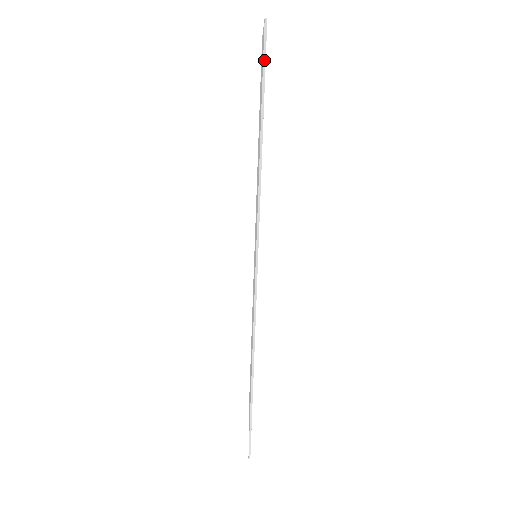
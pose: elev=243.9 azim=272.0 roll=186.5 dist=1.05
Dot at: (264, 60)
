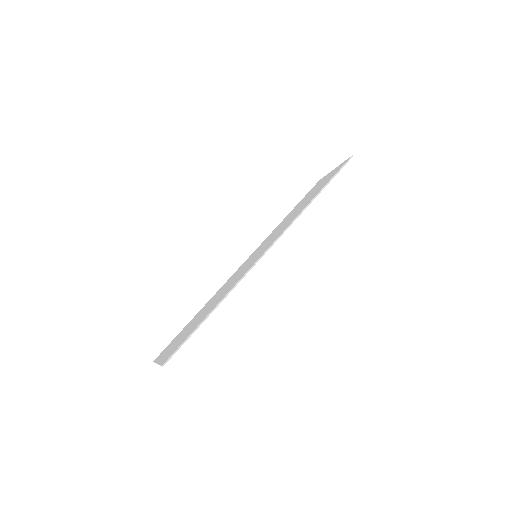
Dot at: (342, 167)
